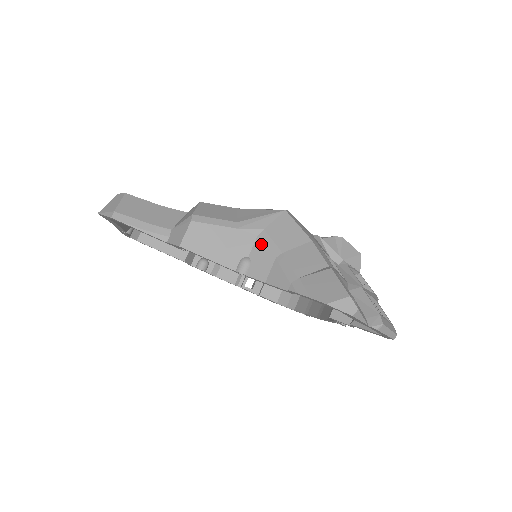
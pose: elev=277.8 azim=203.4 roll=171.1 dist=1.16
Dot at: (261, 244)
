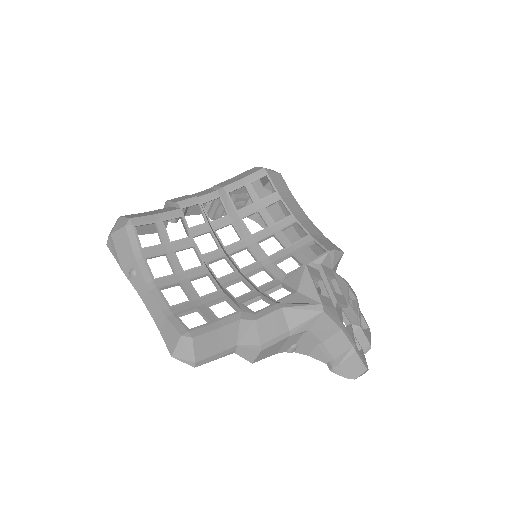
Dot at: (306, 338)
